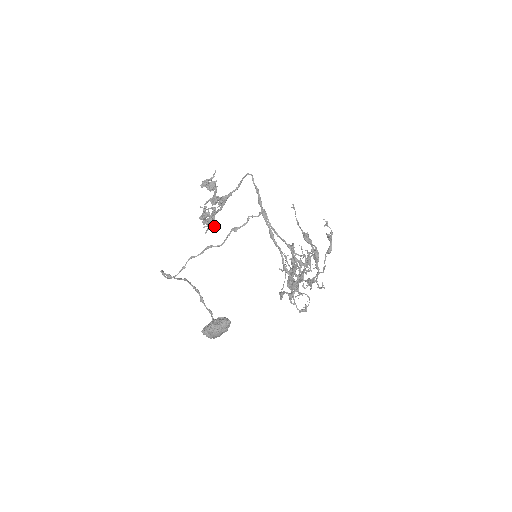
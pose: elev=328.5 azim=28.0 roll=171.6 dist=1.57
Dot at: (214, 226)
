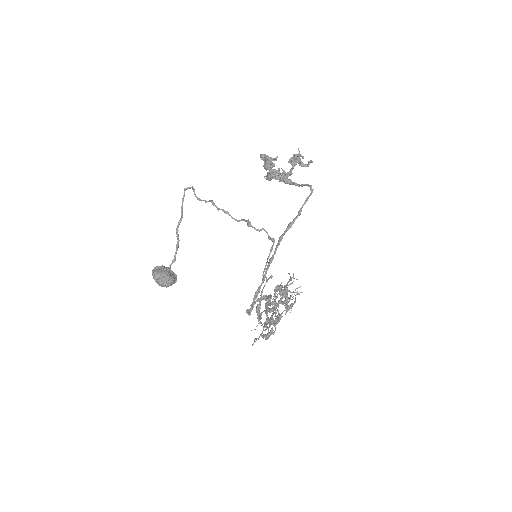
Dot at: occluded
